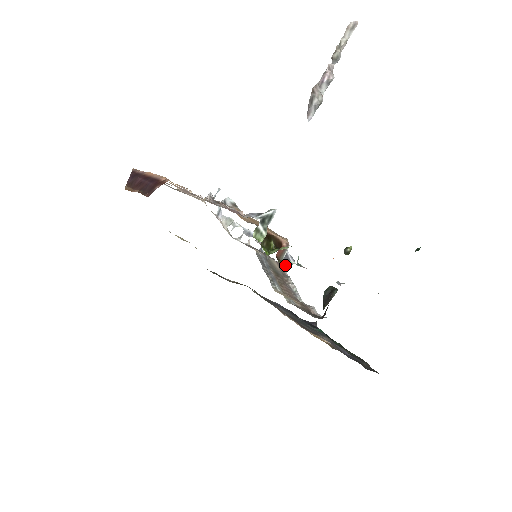
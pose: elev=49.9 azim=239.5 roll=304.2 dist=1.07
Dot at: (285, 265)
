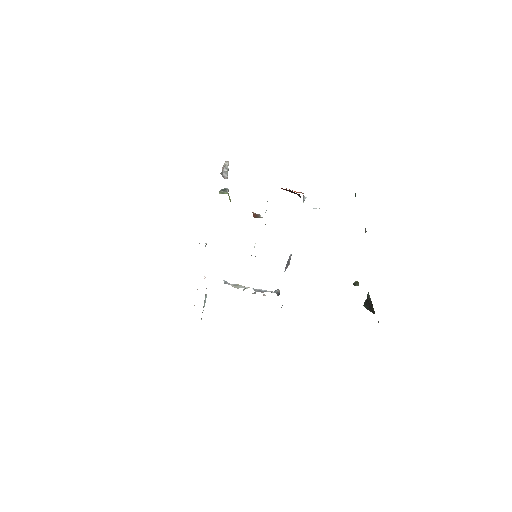
Dot at: occluded
